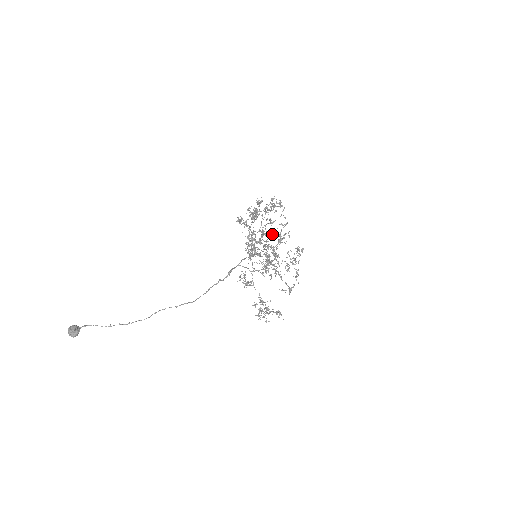
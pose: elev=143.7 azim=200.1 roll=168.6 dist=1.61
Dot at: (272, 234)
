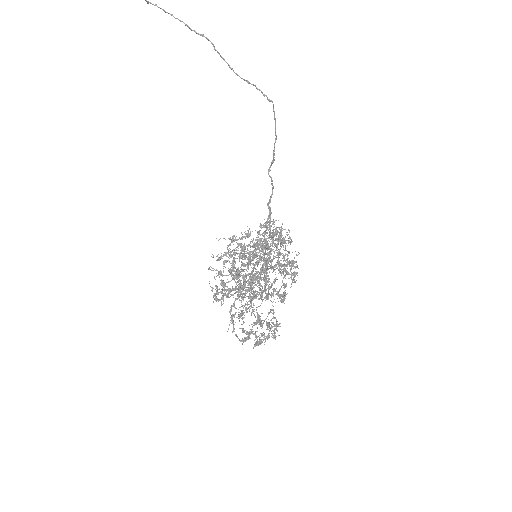
Dot at: occluded
